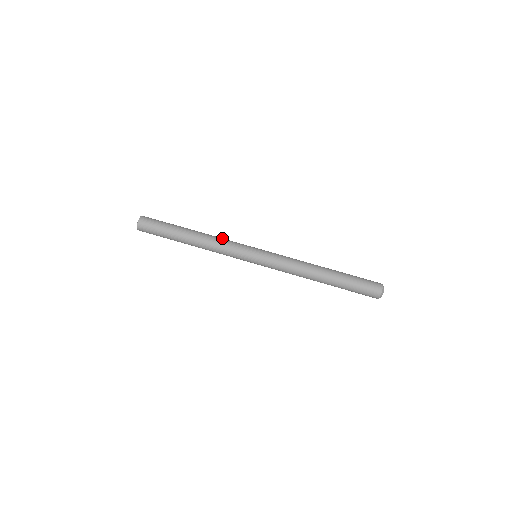
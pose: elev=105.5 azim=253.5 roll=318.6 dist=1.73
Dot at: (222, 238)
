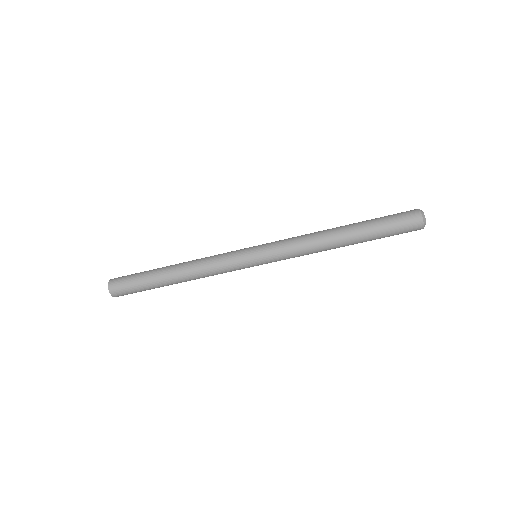
Dot at: (208, 269)
